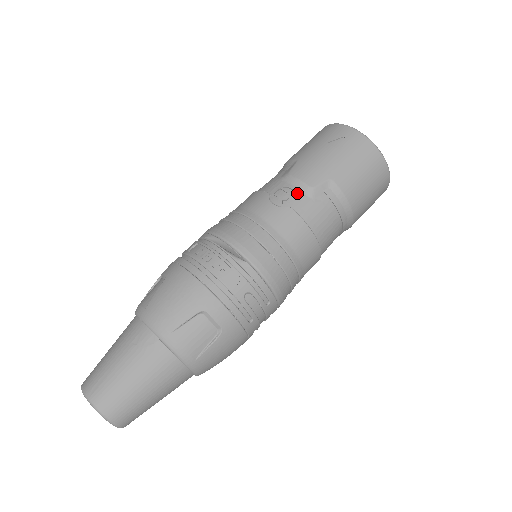
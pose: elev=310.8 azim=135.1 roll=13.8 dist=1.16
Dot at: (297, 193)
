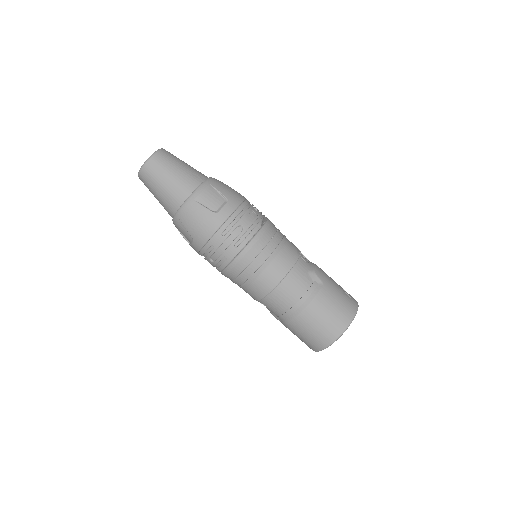
Dot at: (308, 264)
